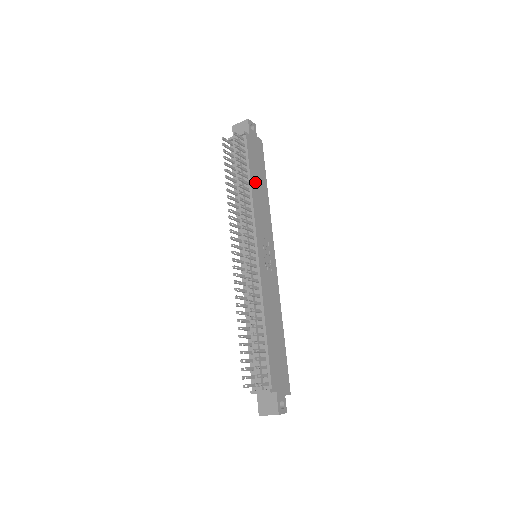
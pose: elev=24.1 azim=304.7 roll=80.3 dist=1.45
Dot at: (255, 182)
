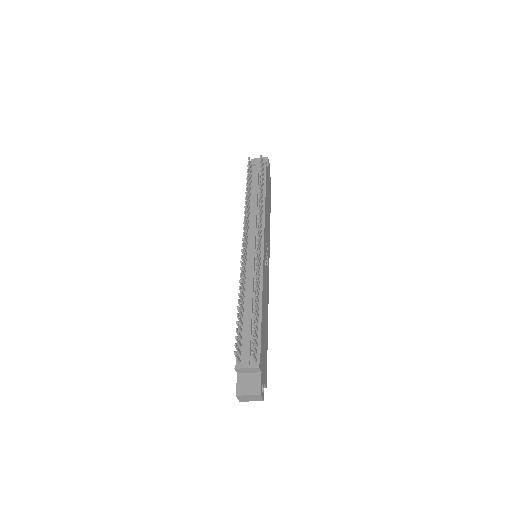
Dot at: (267, 200)
